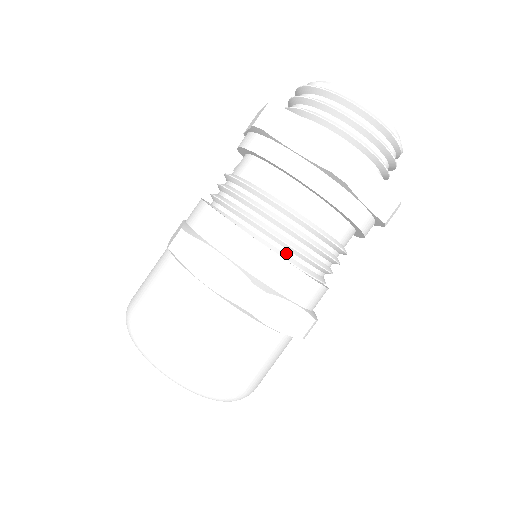
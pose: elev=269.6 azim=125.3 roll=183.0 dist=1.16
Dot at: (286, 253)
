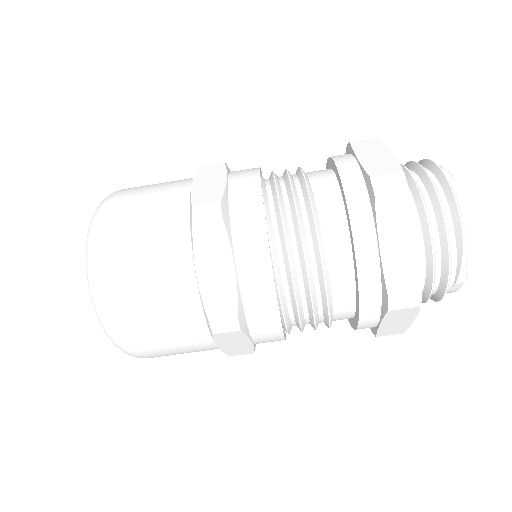
Dot at: (273, 222)
